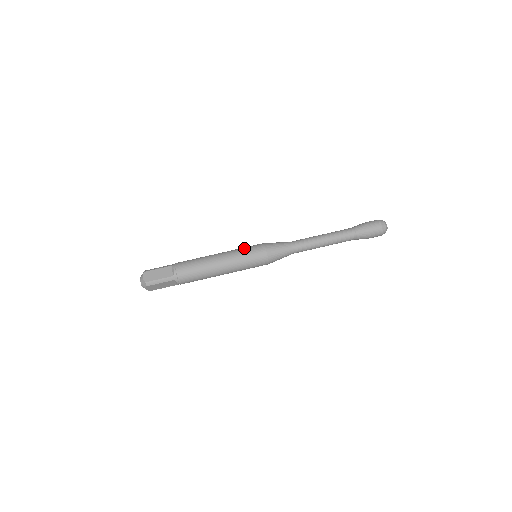
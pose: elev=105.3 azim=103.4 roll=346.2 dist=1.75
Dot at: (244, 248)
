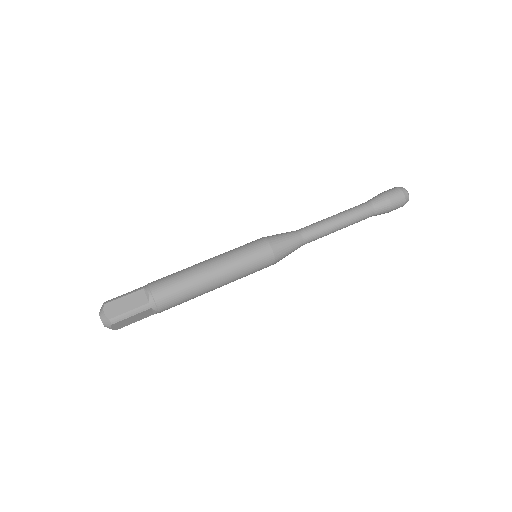
Dot at: (240, 248)
